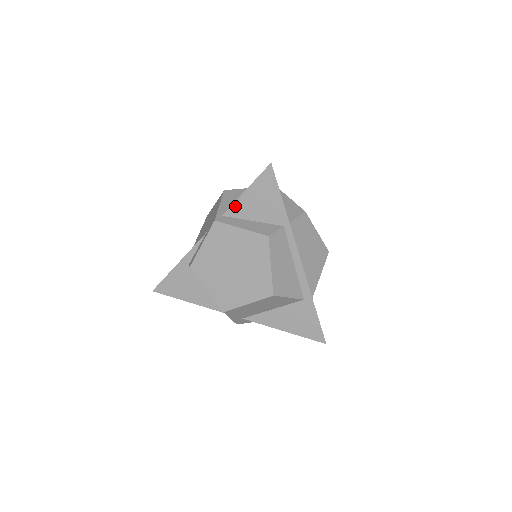
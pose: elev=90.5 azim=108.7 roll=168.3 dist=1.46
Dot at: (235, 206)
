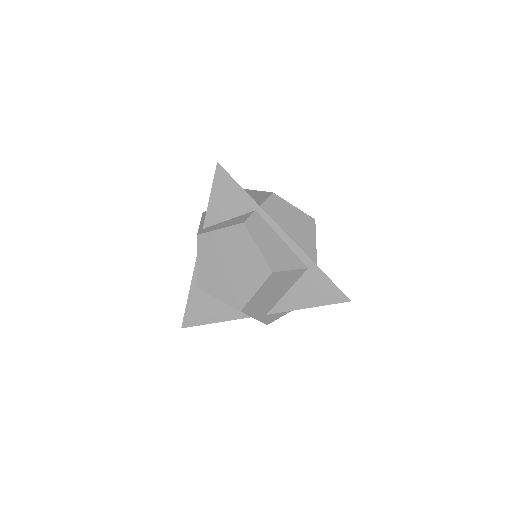
Dot at: (209, 215)
